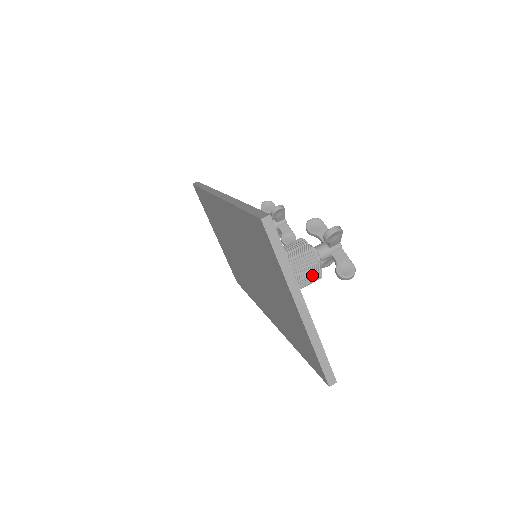
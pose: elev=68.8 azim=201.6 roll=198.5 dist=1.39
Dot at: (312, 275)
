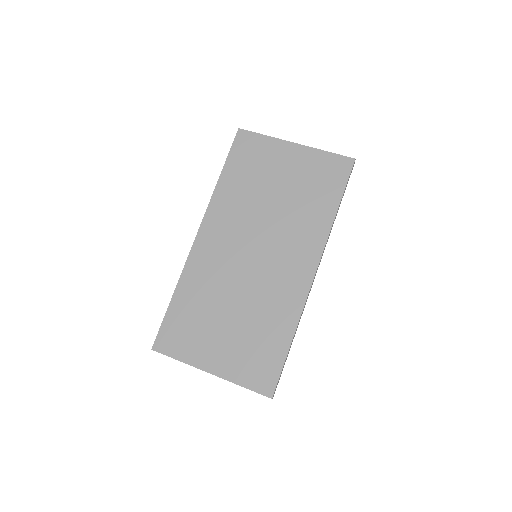
Dot at: occluded
